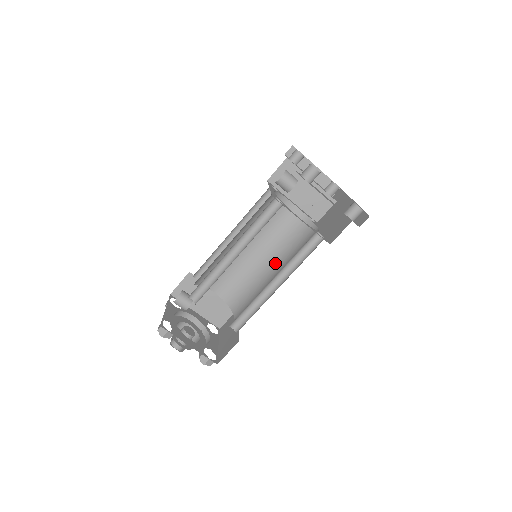
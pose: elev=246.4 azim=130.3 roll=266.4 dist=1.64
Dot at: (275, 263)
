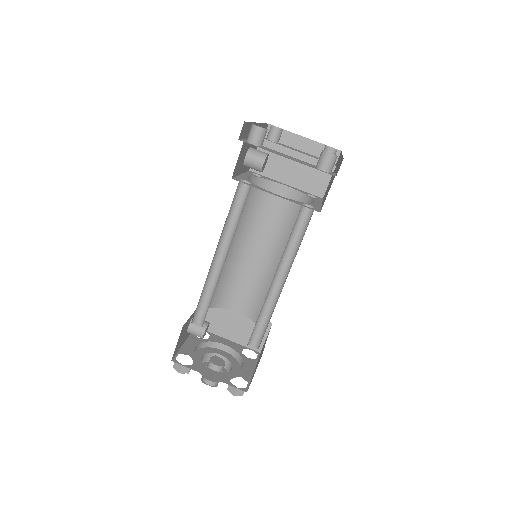
Dot at: occluded
